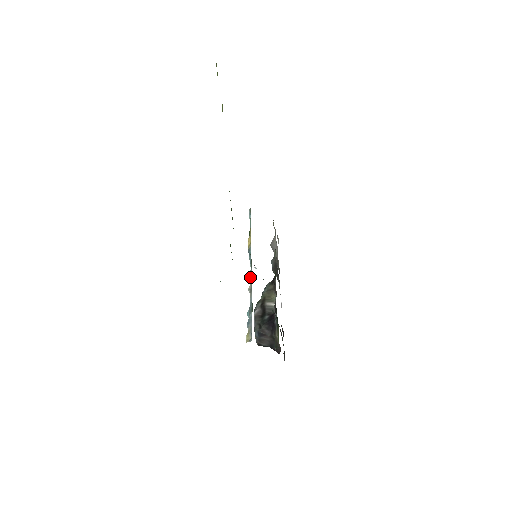
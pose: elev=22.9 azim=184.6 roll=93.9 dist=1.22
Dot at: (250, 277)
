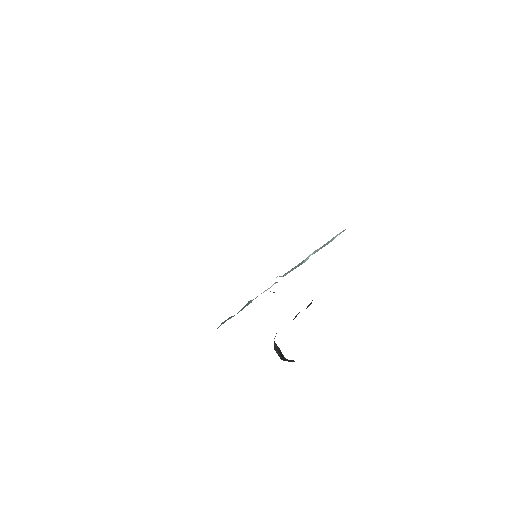
Dot at: occluded
